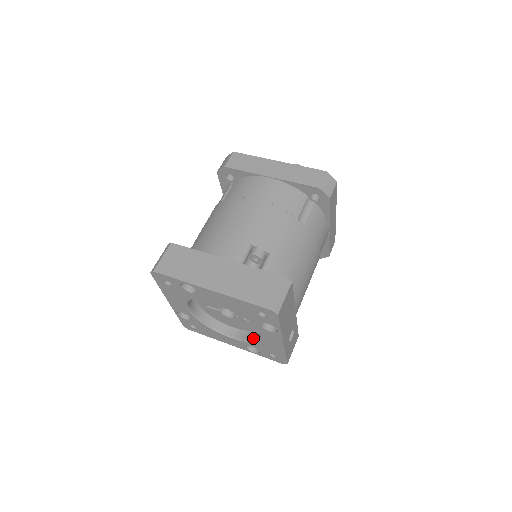
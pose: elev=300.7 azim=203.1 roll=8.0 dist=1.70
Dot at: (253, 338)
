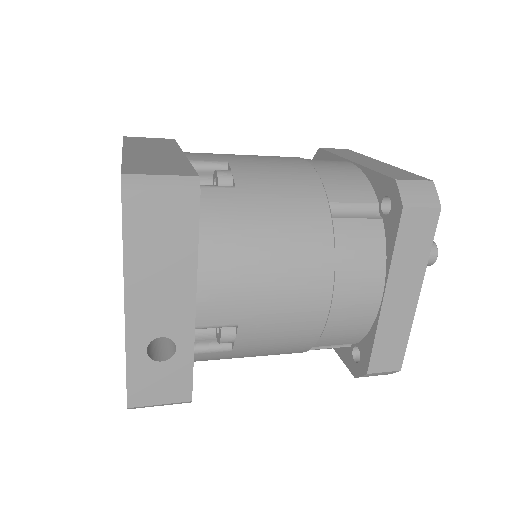
Dot at: occluded
